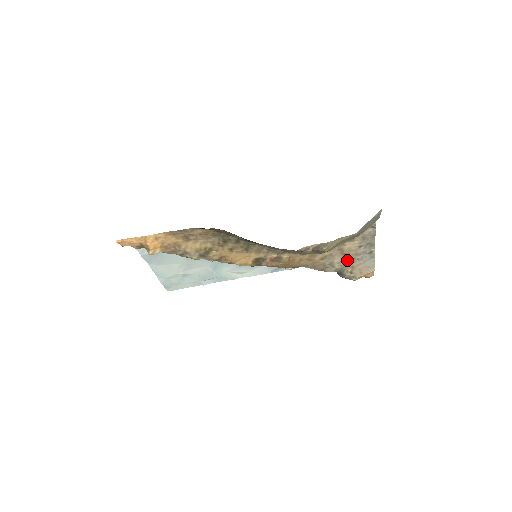
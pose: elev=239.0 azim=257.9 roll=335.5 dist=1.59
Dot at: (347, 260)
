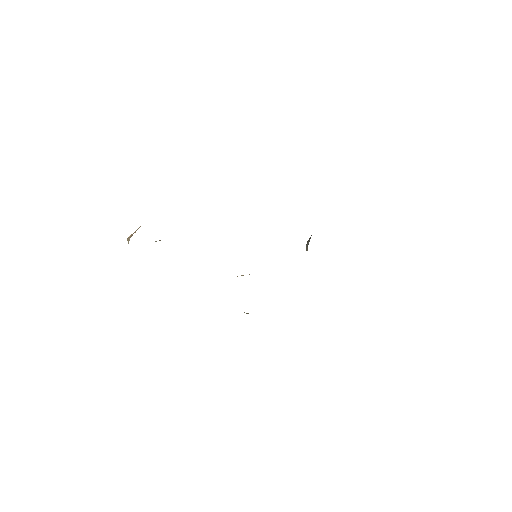
Dot at: occluded
